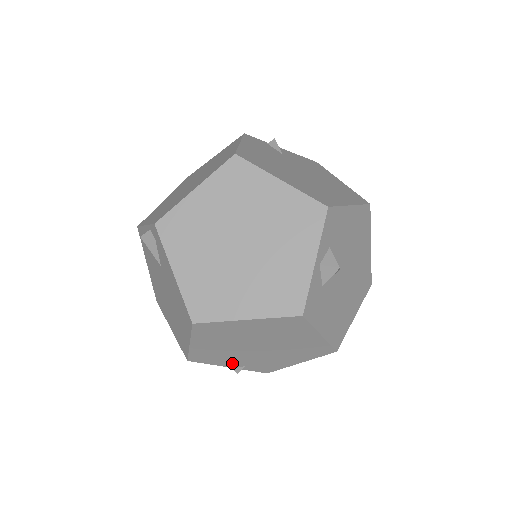
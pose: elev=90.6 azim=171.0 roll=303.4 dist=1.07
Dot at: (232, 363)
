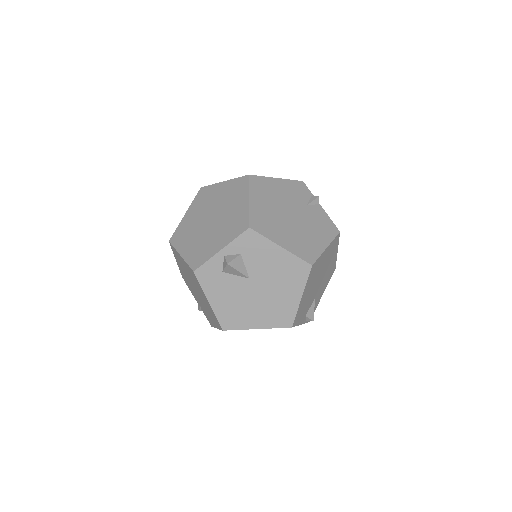
Dot at: (196, 298)
